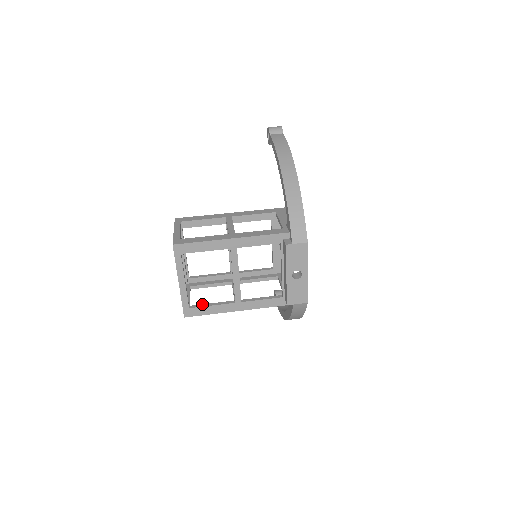
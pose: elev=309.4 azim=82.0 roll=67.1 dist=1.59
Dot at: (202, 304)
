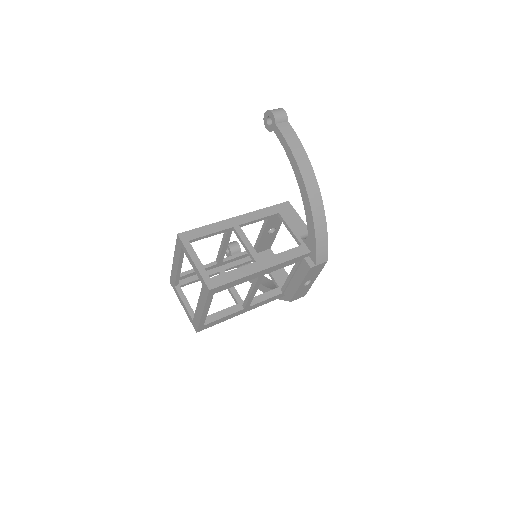
Dot at: (214, 317)
